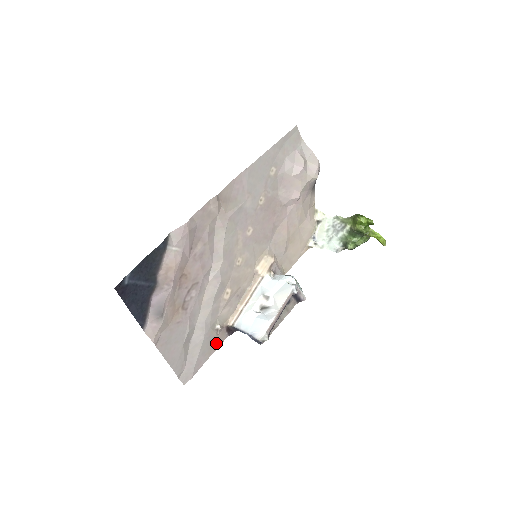
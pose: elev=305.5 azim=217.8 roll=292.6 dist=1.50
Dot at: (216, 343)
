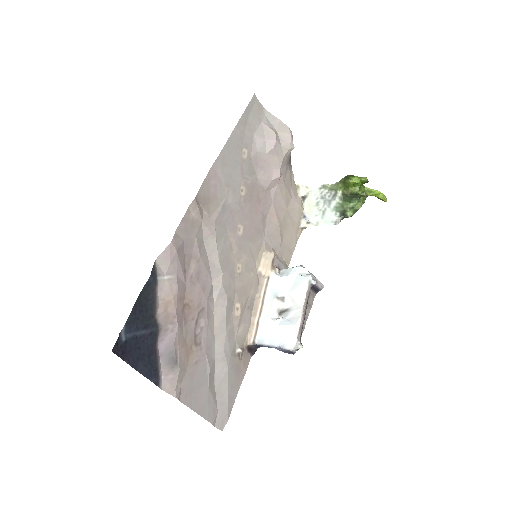
Dot at: (242, 370)
